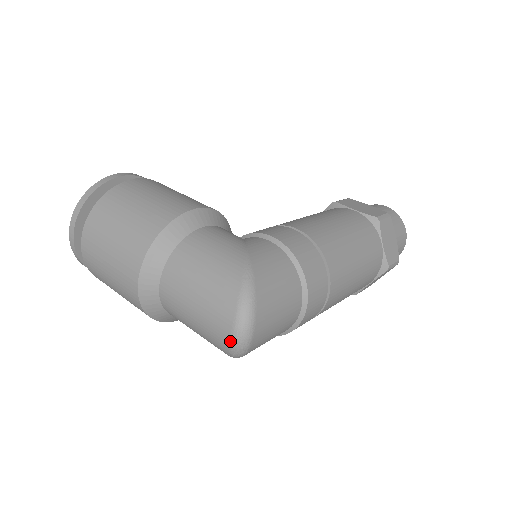
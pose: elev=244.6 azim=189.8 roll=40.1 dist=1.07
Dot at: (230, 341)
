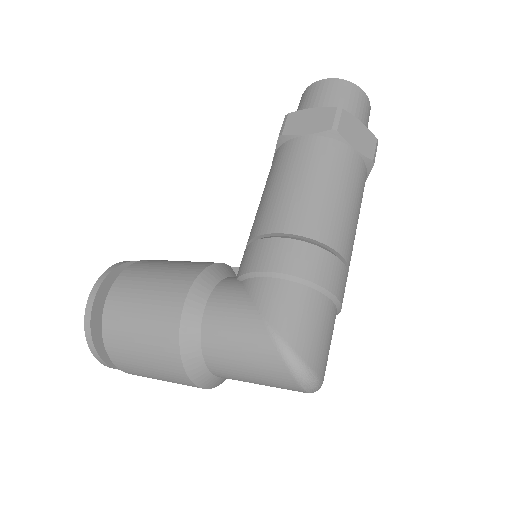
Dot at: occluded
